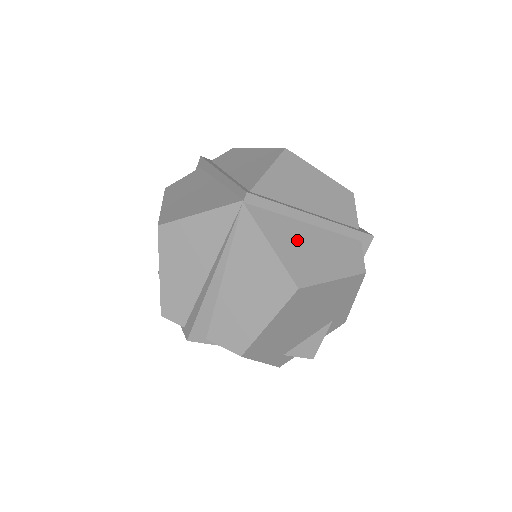
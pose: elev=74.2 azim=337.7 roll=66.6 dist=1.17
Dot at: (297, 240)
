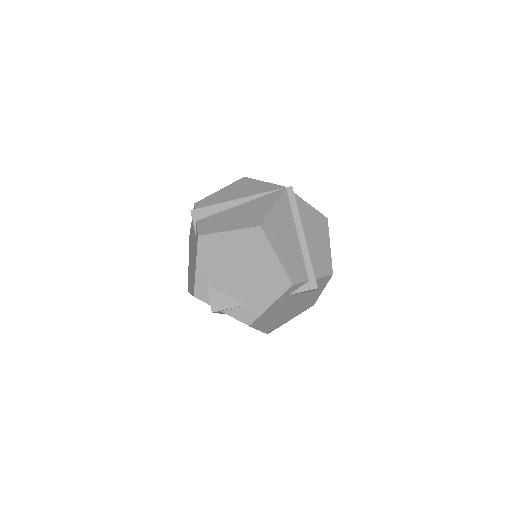
Dot at: (285, 225)
